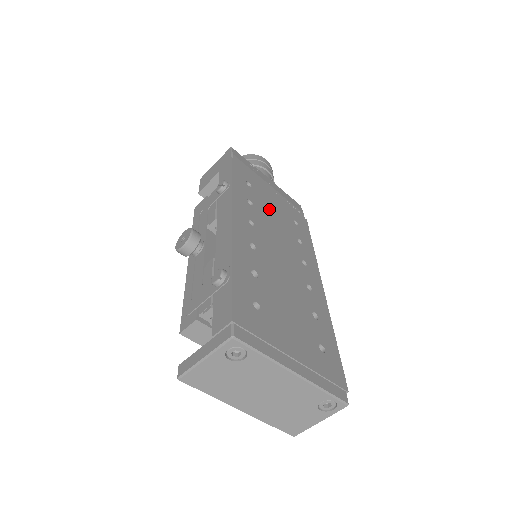
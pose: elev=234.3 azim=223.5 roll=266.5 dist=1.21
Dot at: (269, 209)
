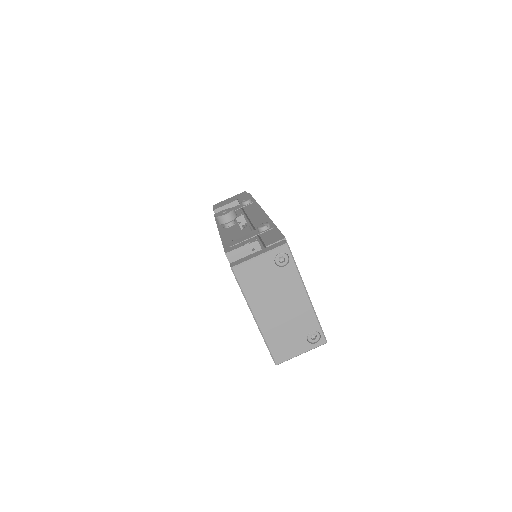
Dot at: occluded
